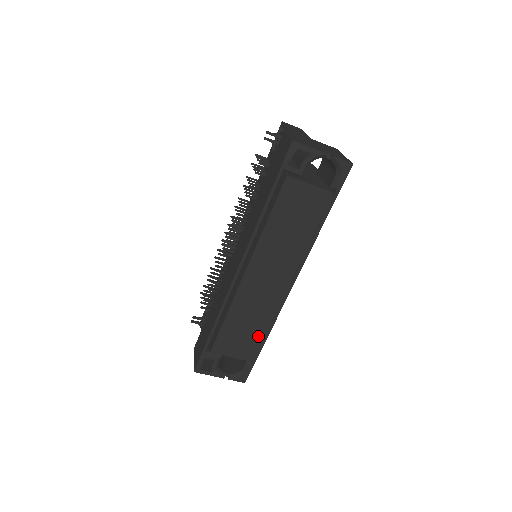
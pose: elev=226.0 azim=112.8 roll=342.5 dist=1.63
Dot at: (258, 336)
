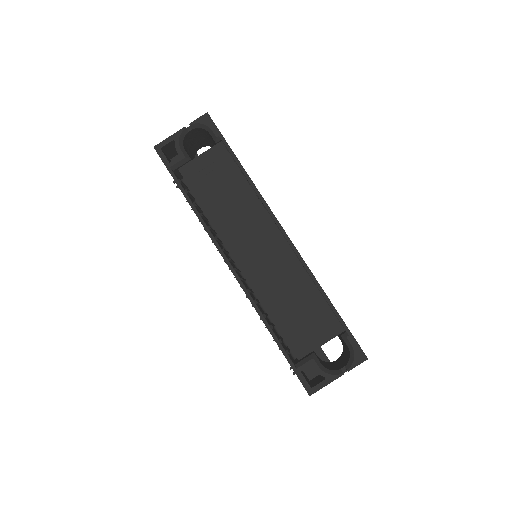
Dot at: (317, 301)
